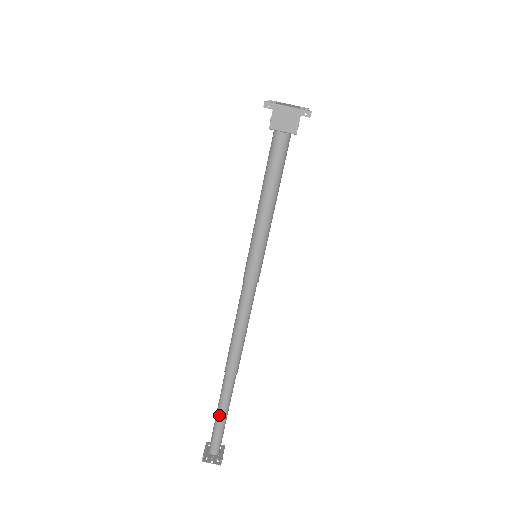
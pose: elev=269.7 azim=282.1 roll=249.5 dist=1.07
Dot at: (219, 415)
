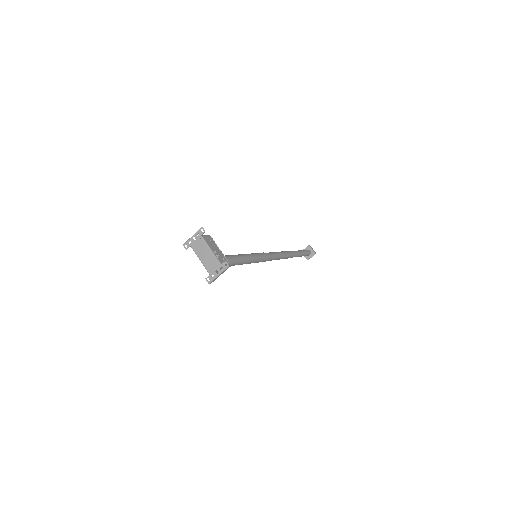
Dot at: occluded
